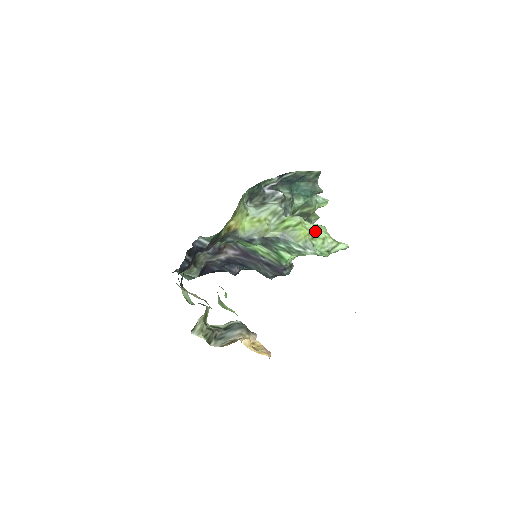
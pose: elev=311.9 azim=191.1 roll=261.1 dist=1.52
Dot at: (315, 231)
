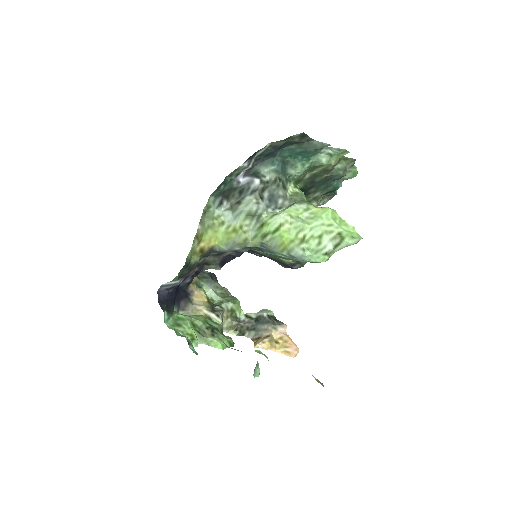
Dot at: (305, 229)
